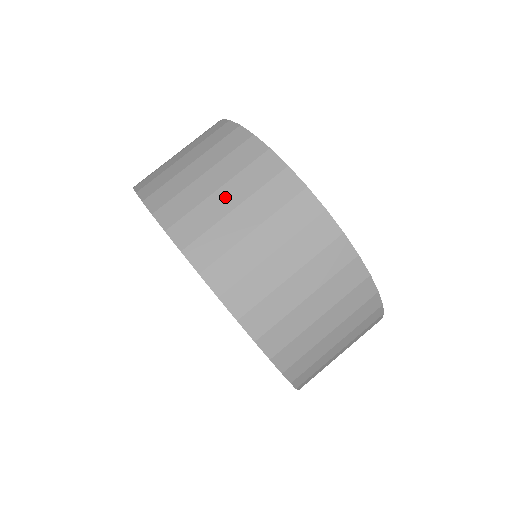
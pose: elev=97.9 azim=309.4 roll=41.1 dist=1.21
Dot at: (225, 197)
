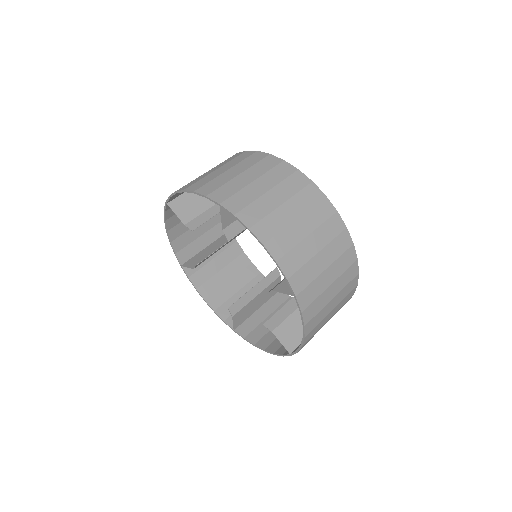
Dot at: (211, 171)
